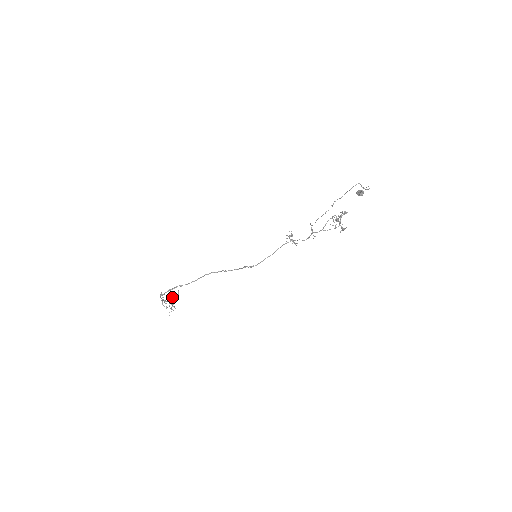
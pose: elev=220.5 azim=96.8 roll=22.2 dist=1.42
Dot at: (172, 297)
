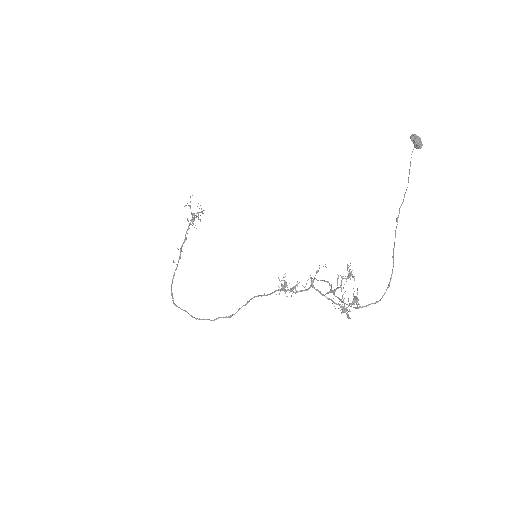
Dot at: (193, 215)
